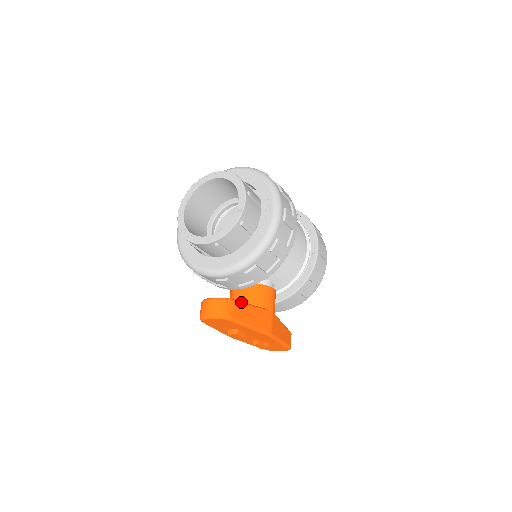
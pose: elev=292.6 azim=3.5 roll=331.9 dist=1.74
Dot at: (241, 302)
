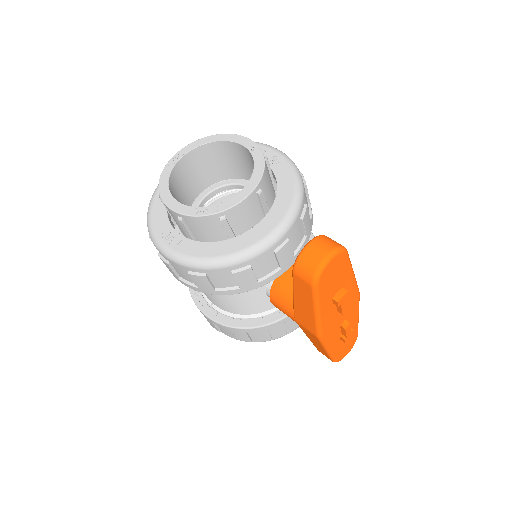
Dot at: occluded
